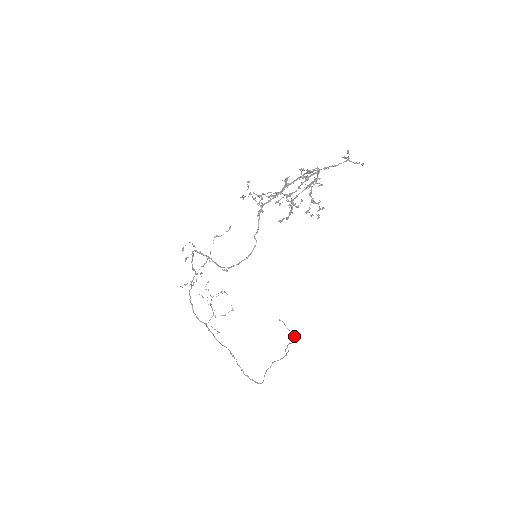
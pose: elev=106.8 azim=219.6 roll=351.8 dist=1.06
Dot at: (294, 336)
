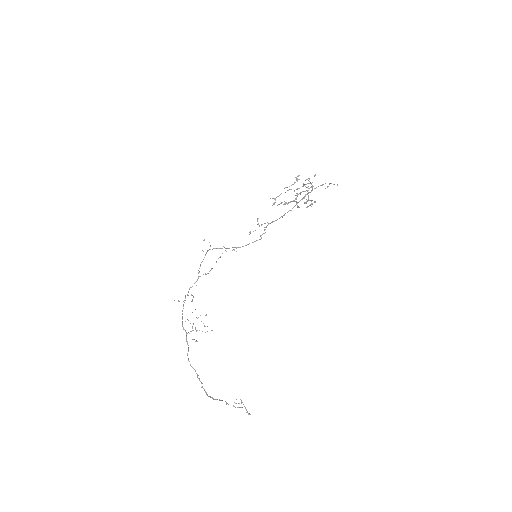
Dot at: occluded
